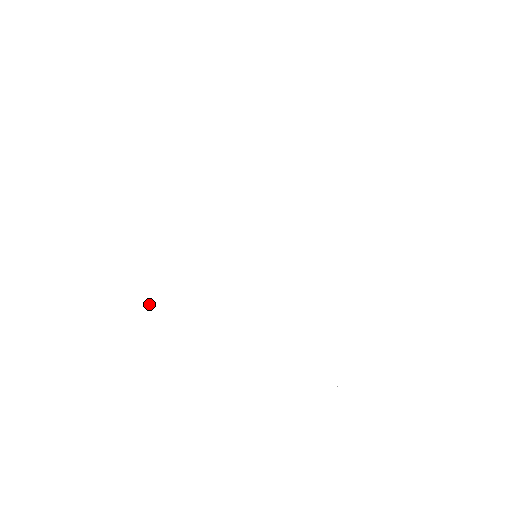
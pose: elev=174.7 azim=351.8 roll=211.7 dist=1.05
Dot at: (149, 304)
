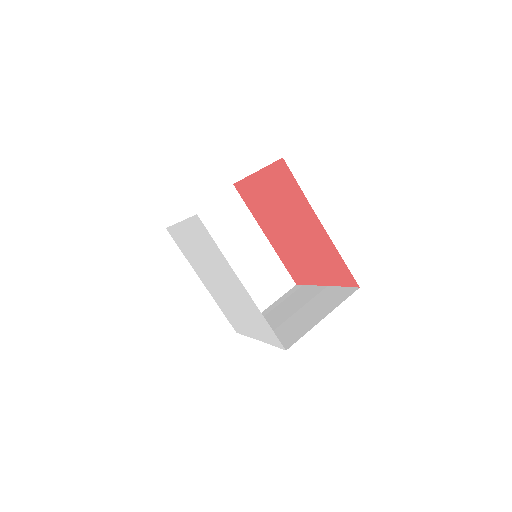
Dot at: (182, 244)
